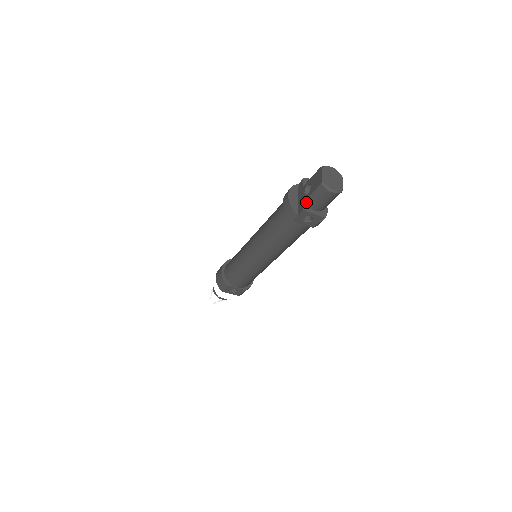
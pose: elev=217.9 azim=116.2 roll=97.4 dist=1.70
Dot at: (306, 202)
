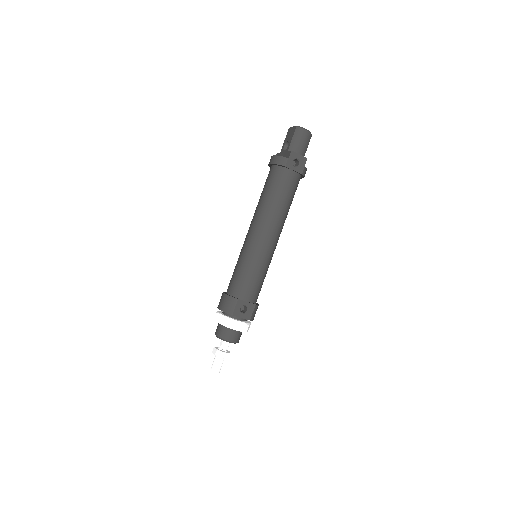
Dot at: (290, 149)
